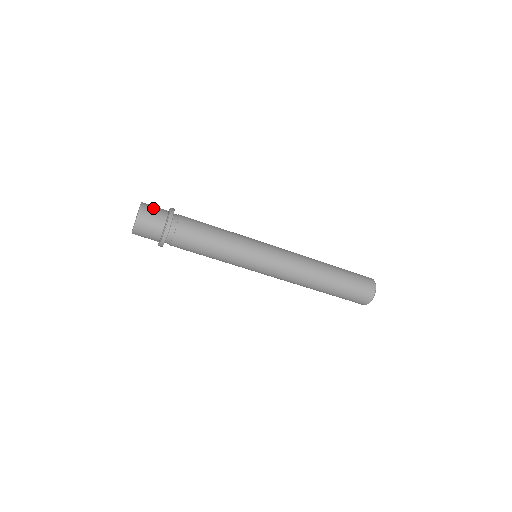
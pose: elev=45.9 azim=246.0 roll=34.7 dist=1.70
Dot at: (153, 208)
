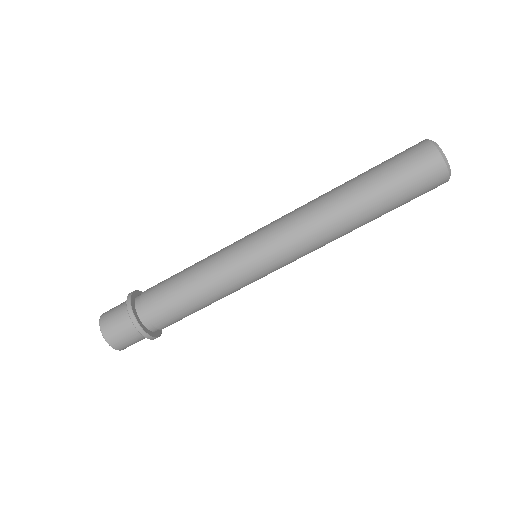
Dot at: (114, 308)
